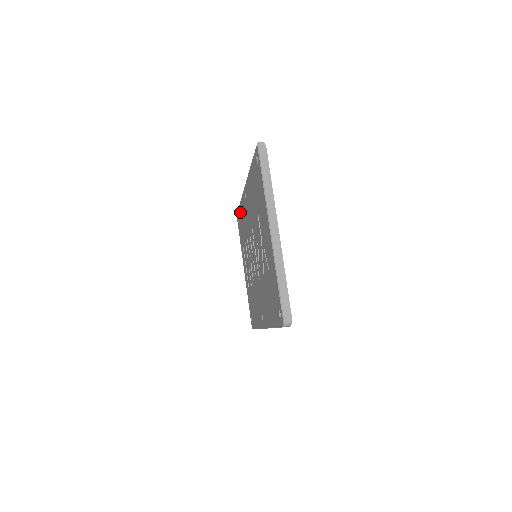
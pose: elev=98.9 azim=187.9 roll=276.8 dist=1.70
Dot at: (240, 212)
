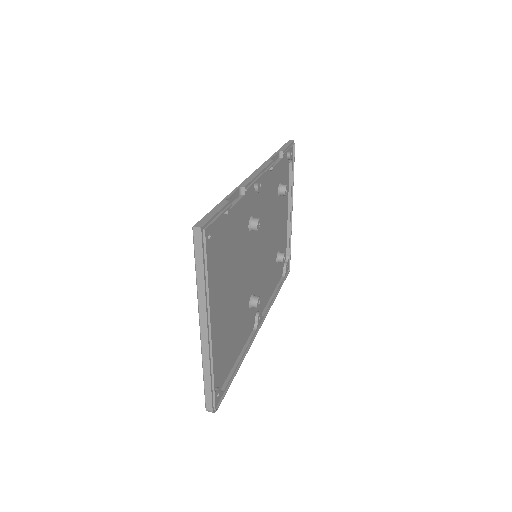
Dot at: occluded
